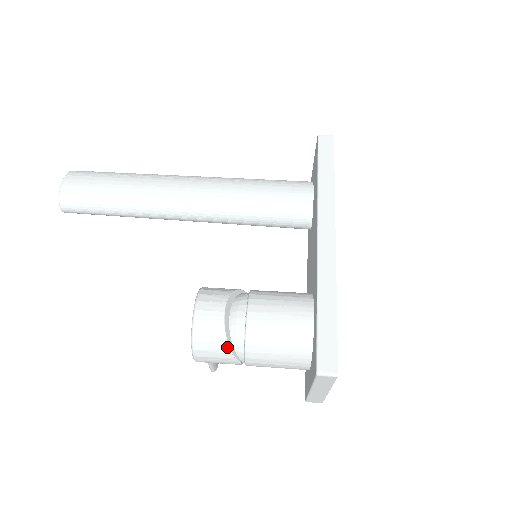
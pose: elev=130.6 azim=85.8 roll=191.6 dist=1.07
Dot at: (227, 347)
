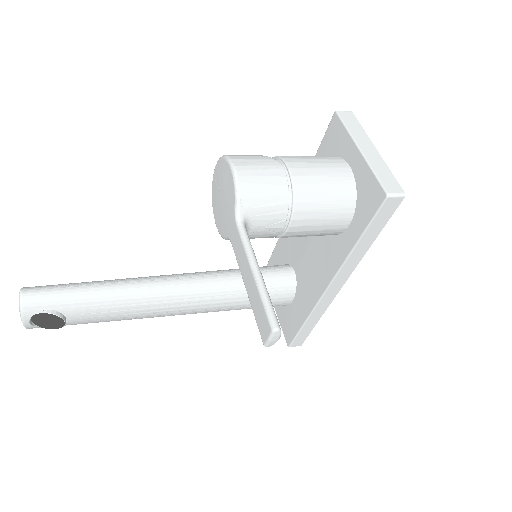
Dot at: (260, 156)
